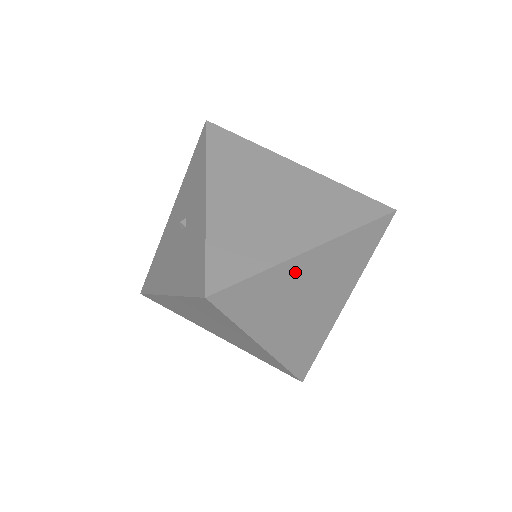
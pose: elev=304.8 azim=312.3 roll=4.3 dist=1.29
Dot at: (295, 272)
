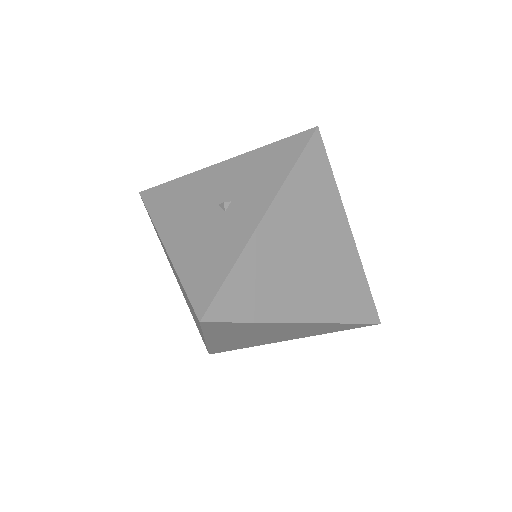
Dot at: (276, 326)
